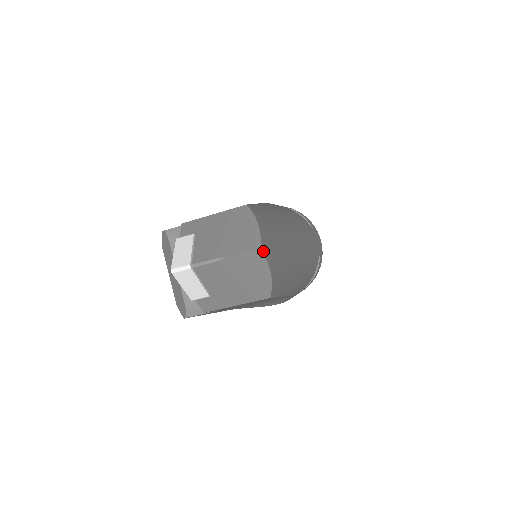
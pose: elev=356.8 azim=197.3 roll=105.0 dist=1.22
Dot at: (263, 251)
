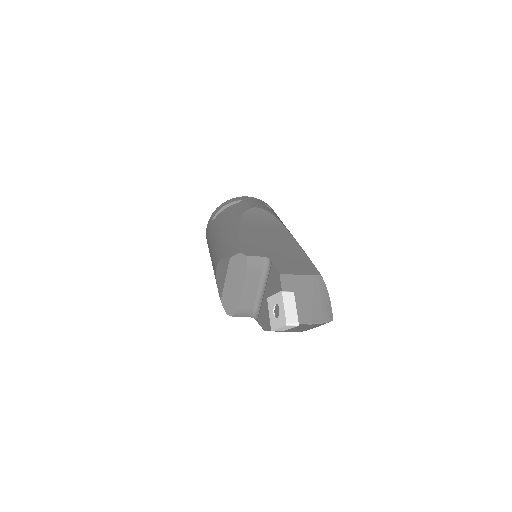
Dot at: (331, 320)
